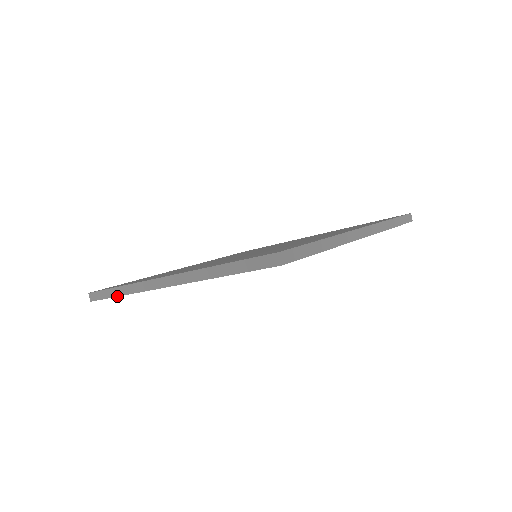
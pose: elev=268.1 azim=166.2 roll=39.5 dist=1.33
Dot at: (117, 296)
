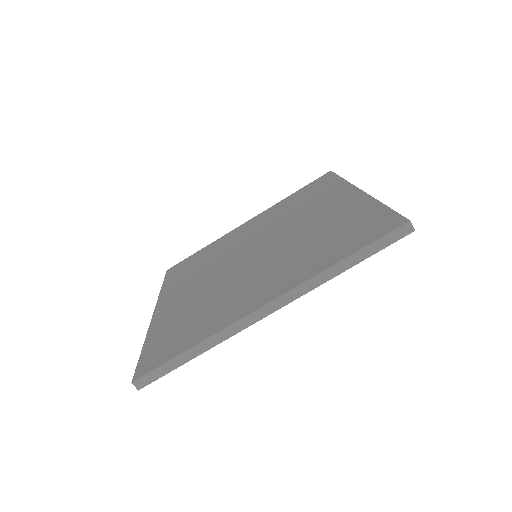
Dot at: occluded
